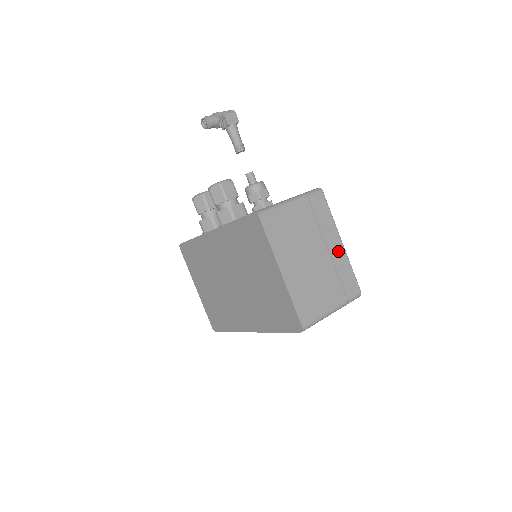
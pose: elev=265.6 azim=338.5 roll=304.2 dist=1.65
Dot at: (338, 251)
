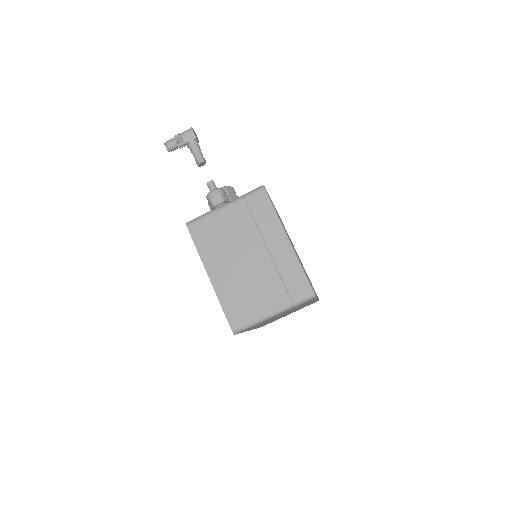
Dot at: (282, 250)
